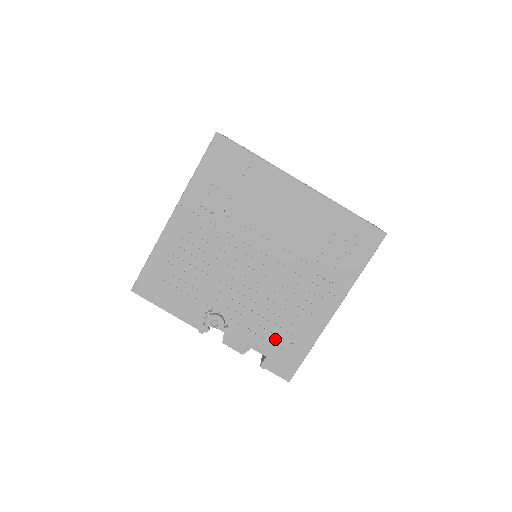
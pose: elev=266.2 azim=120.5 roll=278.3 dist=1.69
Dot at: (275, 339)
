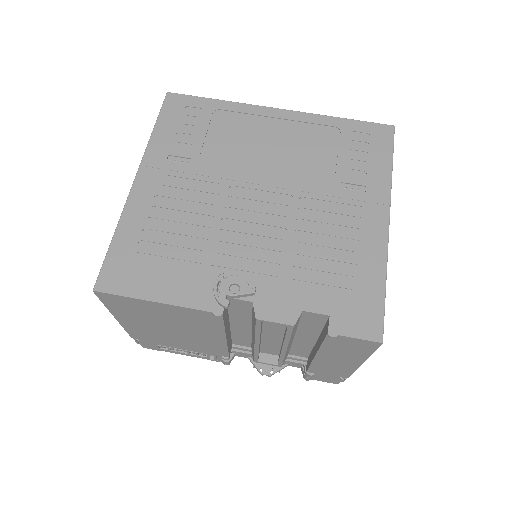
Dot at: (330, 285)
